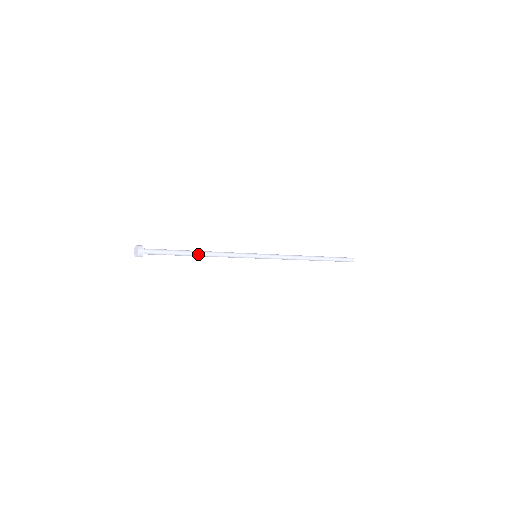
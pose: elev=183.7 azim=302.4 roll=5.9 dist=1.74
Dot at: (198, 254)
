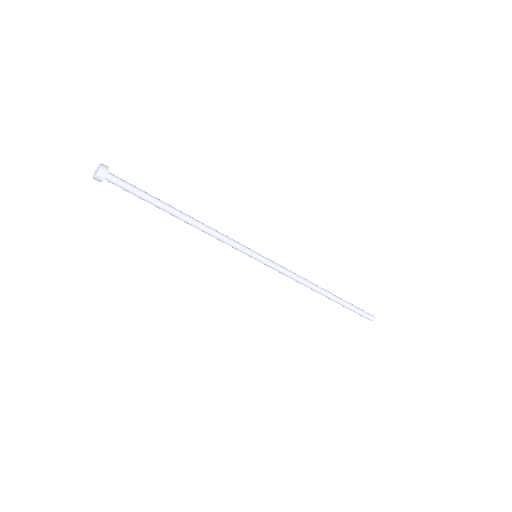
Dot at: (180, 217)
